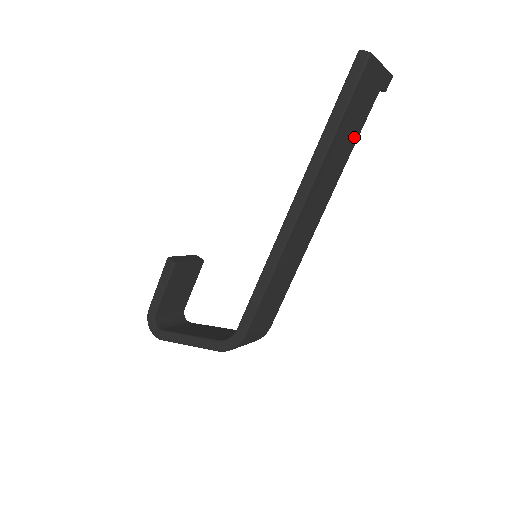
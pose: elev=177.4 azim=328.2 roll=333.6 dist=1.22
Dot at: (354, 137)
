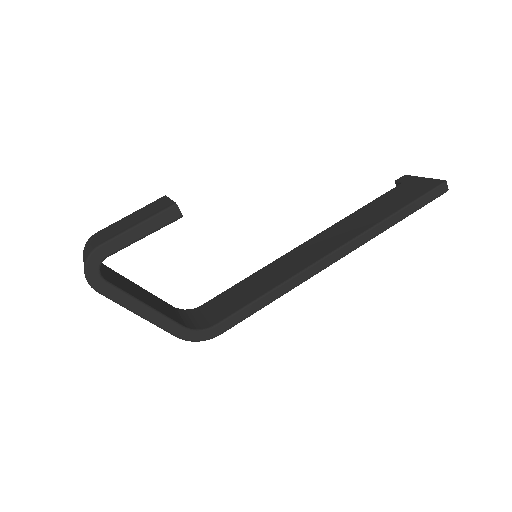
Dot at: occluded
